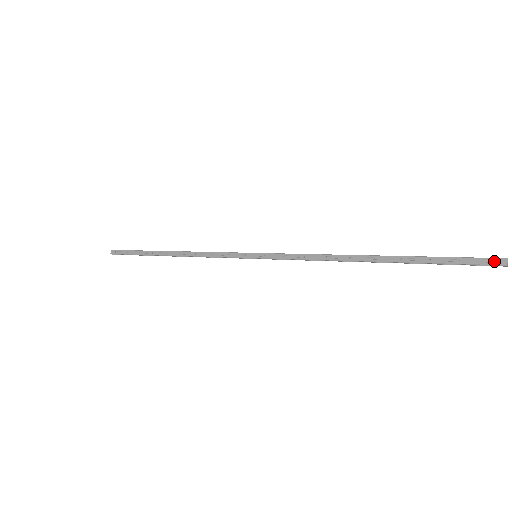
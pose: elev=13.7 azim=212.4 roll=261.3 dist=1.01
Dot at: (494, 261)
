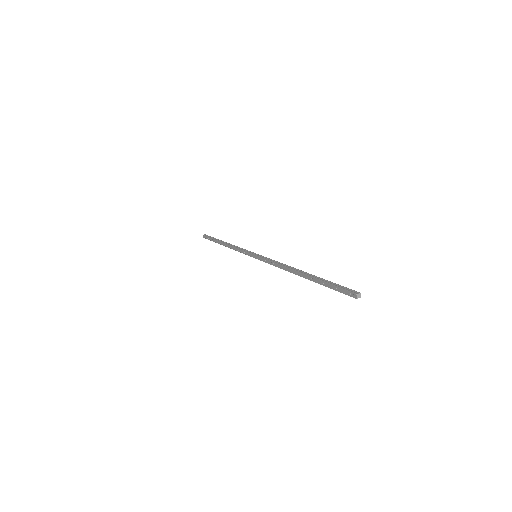
Dot at: (351, 294)
